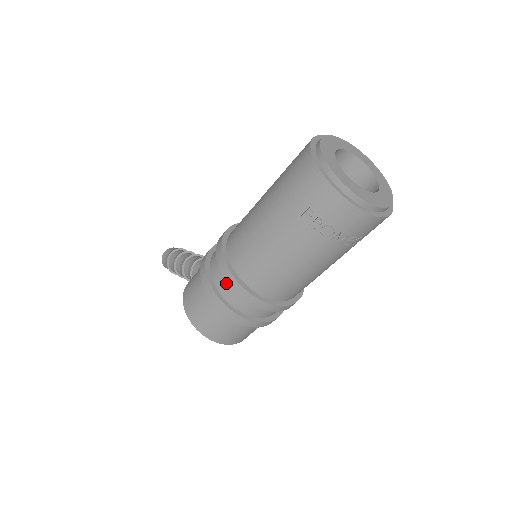
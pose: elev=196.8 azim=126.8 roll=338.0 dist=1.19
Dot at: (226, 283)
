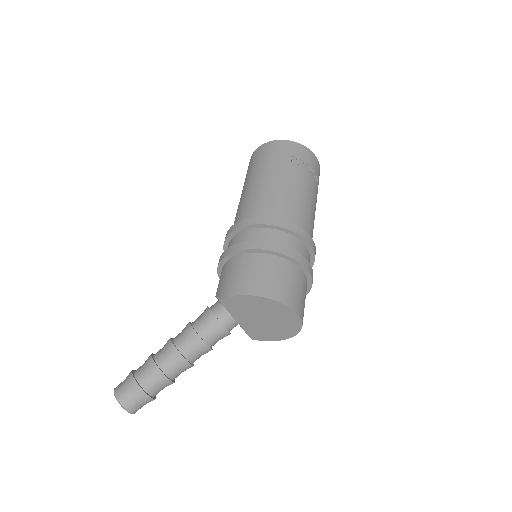
Dot at: (272, 234)
